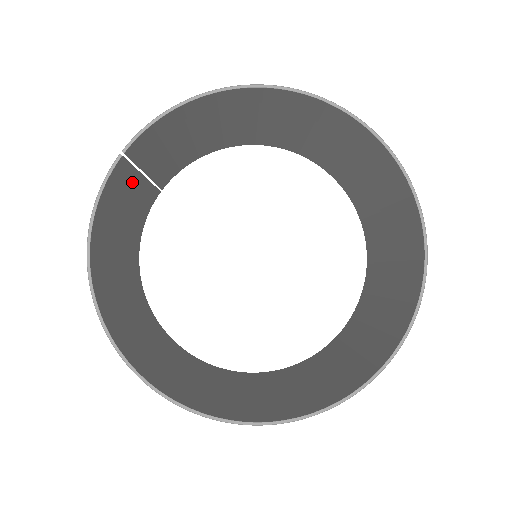
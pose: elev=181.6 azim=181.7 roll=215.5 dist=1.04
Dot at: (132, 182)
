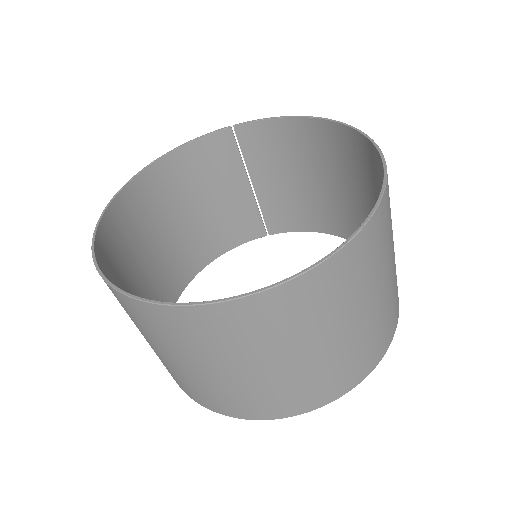
Dot at: (236, 173)
